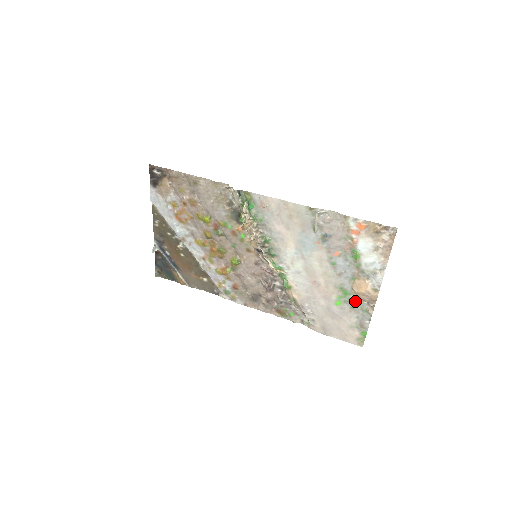
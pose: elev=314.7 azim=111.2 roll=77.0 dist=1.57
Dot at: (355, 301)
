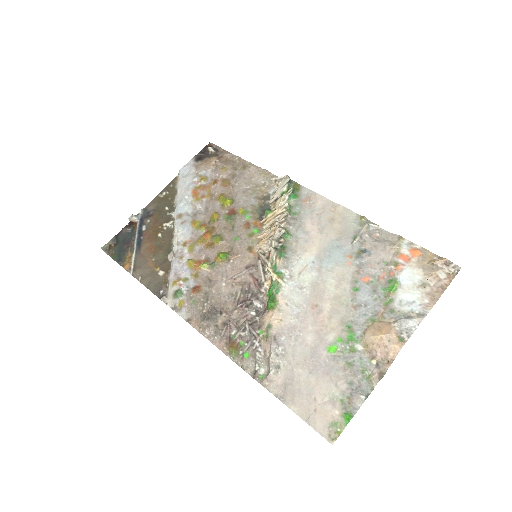
Dot at: (359, 355)
